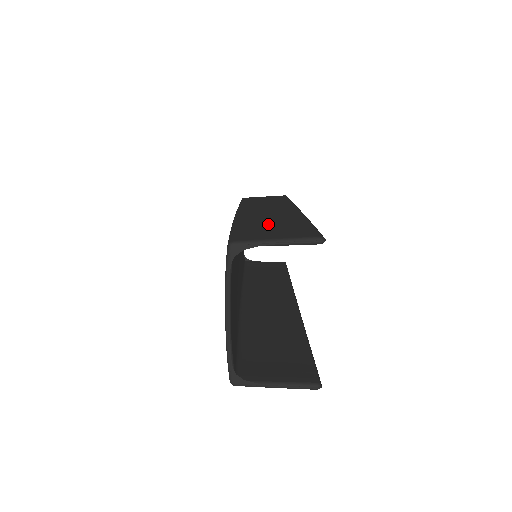
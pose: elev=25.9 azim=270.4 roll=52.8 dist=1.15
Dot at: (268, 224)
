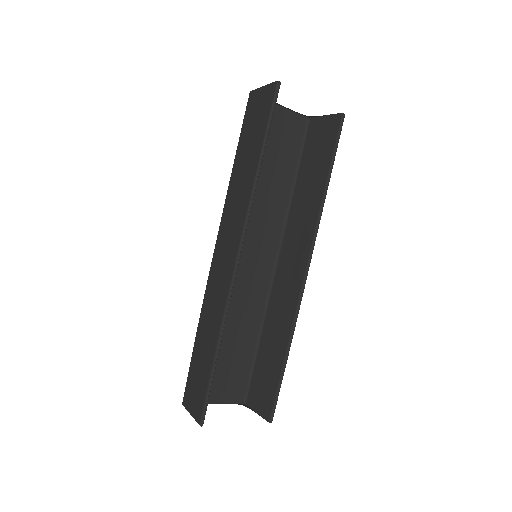
Dot at: (200, 360)
